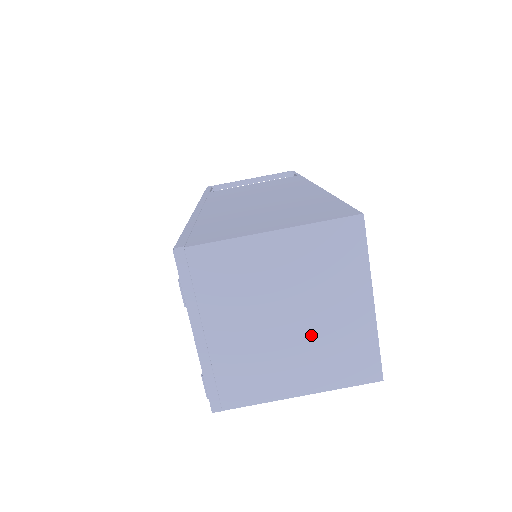
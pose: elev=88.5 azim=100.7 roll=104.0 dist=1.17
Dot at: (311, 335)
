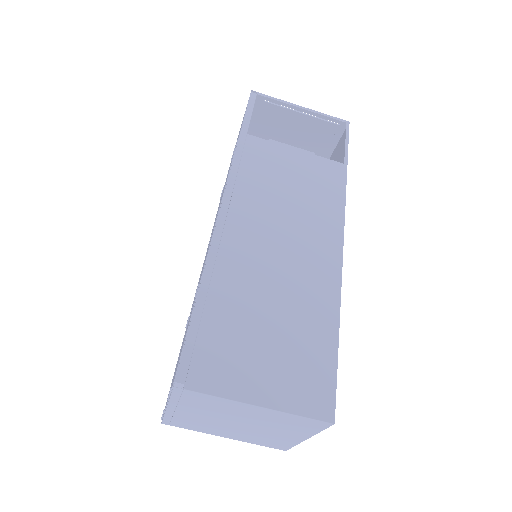
Dot at: (252, 432)
